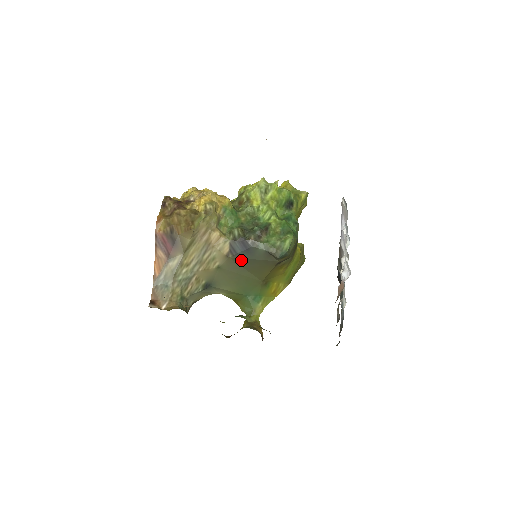
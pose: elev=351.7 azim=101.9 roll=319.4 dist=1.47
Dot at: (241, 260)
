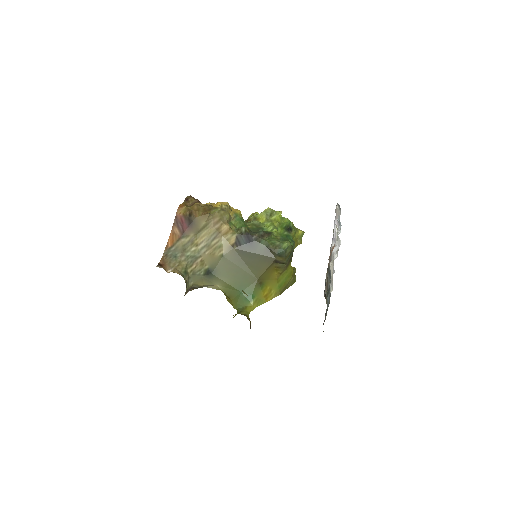
Dot at: (243, 253)
